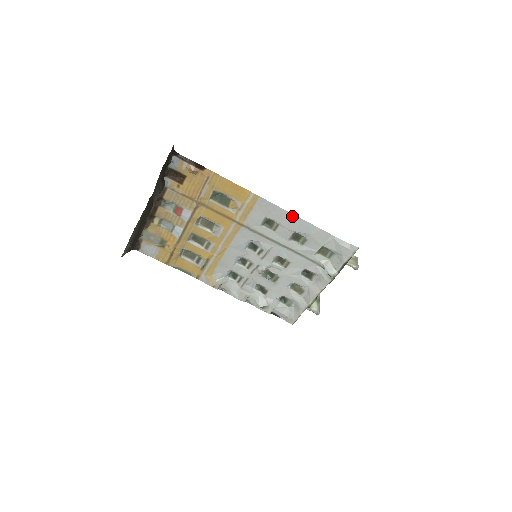
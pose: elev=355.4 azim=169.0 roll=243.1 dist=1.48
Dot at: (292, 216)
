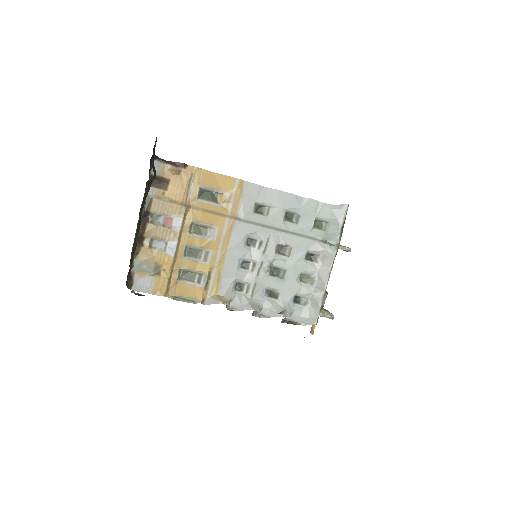
Dot at: (279, 193)
